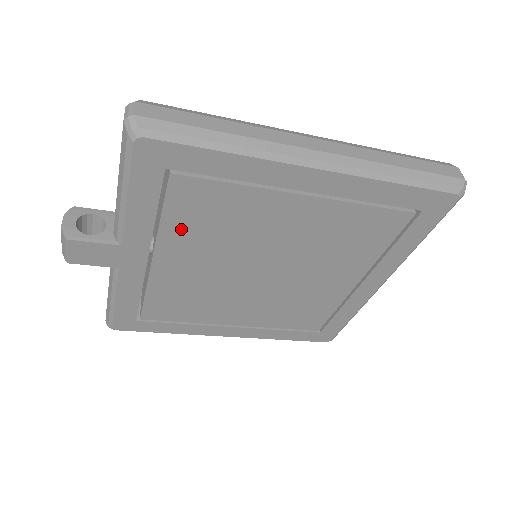
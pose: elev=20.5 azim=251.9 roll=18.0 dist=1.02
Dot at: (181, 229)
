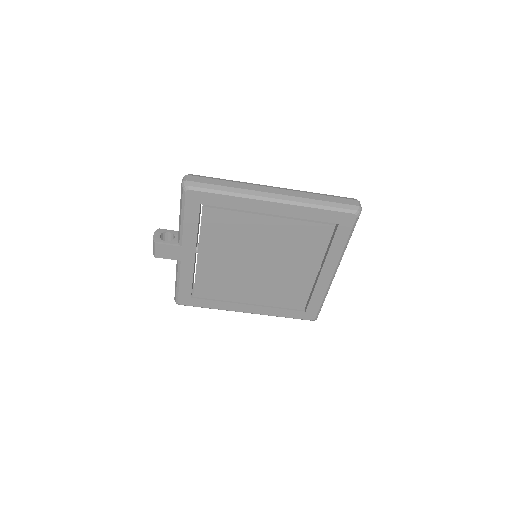
Dot at: (211, 237)
